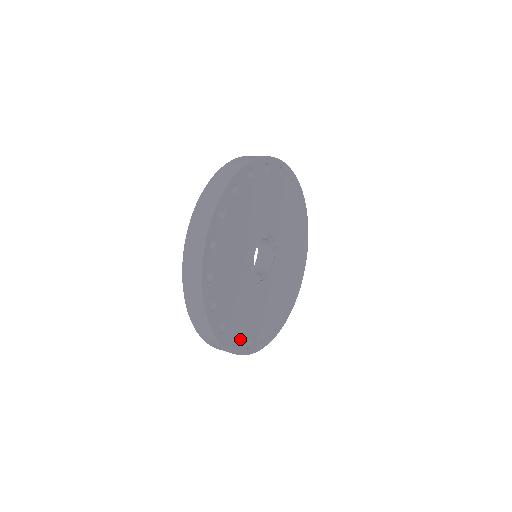
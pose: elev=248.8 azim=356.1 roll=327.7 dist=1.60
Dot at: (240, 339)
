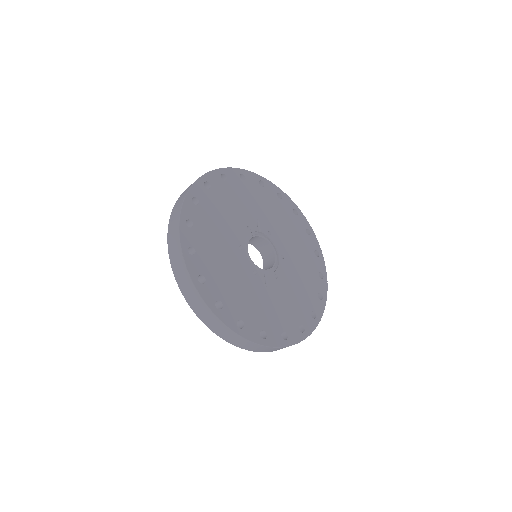
Dot at: (314, 307)
